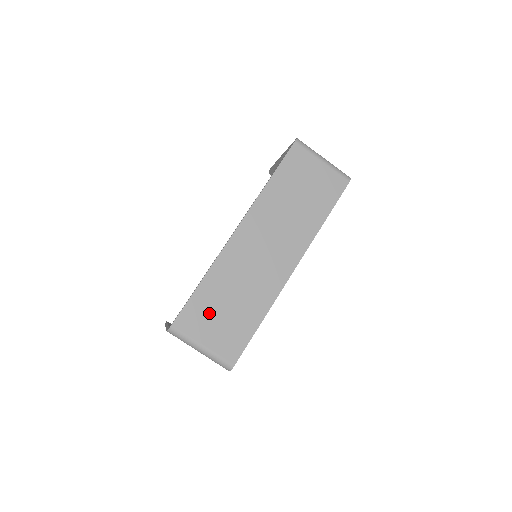
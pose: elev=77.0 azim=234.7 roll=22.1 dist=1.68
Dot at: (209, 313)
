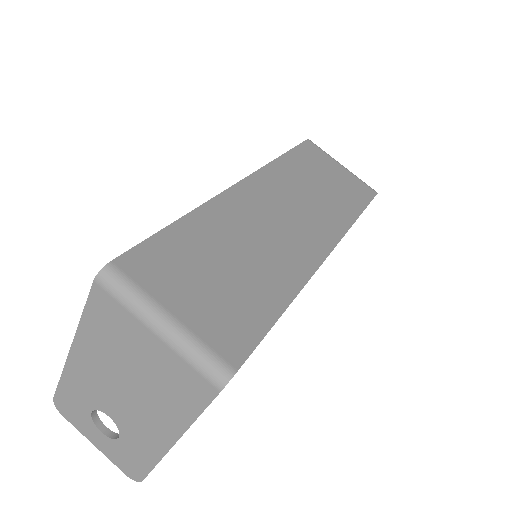
Dot at: (189, 266)
